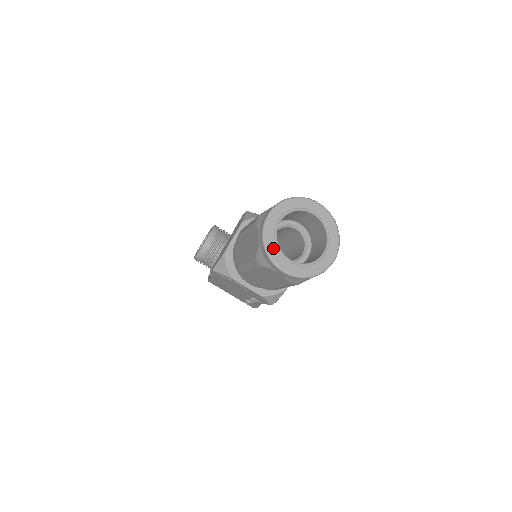
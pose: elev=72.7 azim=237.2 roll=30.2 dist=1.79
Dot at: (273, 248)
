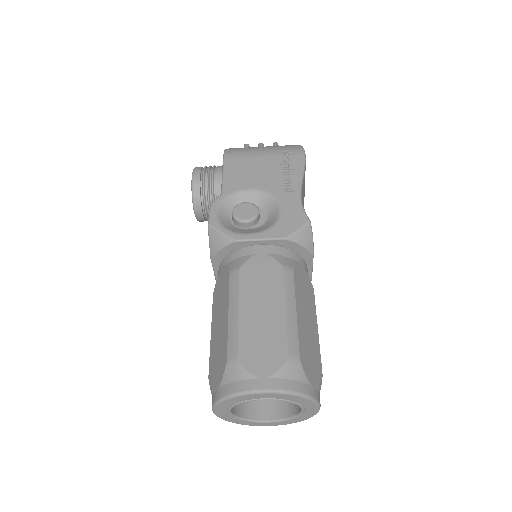
Dot at: (242, 422)
